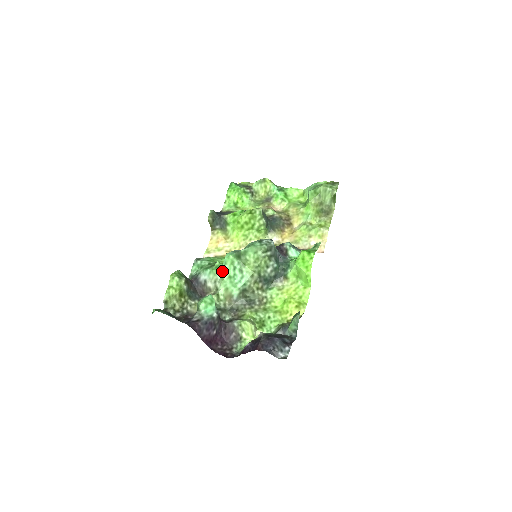
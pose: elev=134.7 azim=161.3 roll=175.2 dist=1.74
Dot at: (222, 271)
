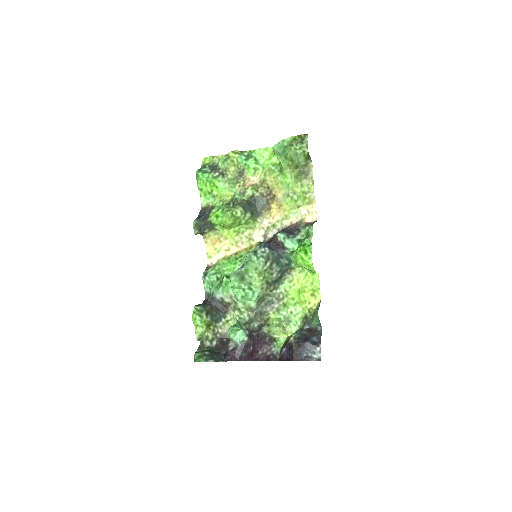
Dot at: occluded
